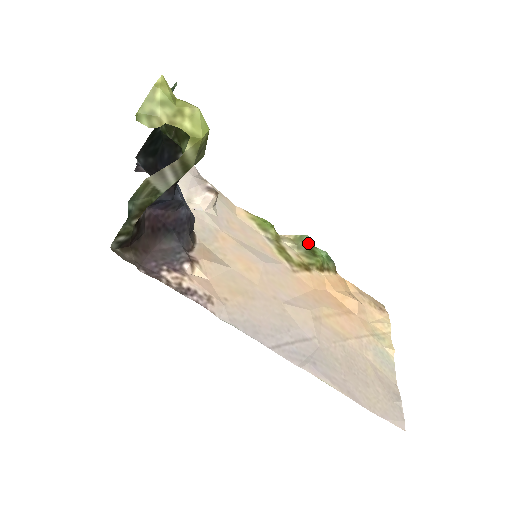
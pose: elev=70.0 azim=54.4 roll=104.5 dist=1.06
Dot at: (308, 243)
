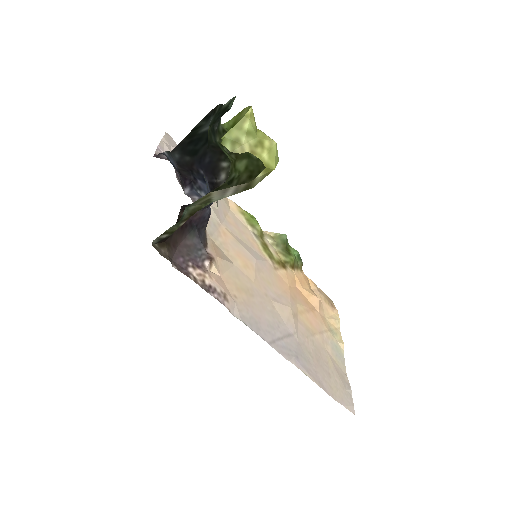
Dot at: (286, 242)
